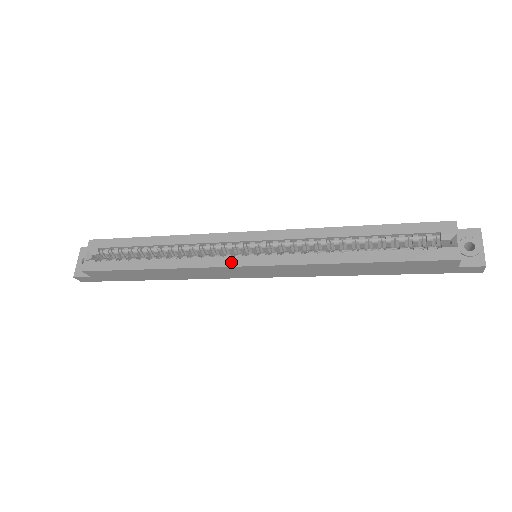
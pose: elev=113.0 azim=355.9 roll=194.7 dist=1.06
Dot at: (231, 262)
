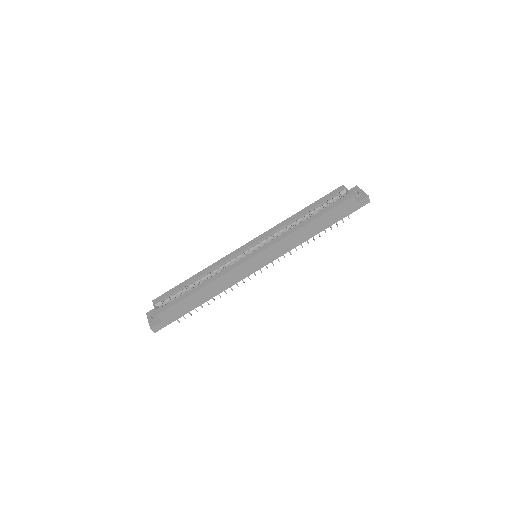
Dot at: (244, 259)
